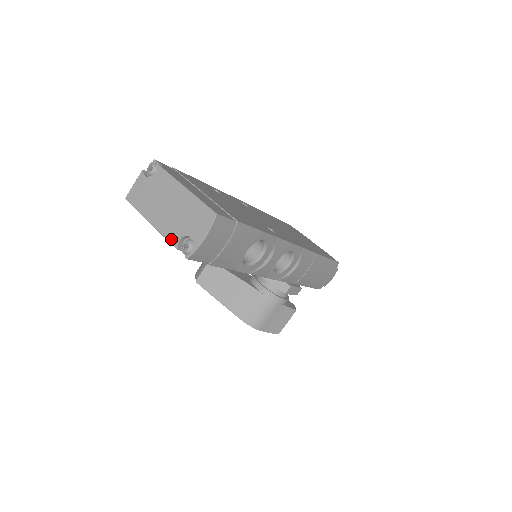
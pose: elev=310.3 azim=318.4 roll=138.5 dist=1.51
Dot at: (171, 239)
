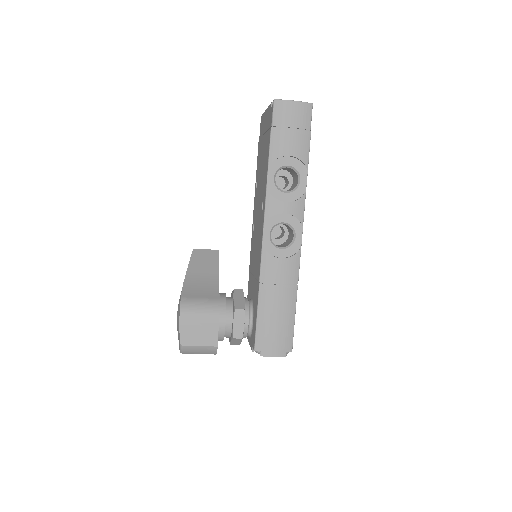
Dot at: occluded
